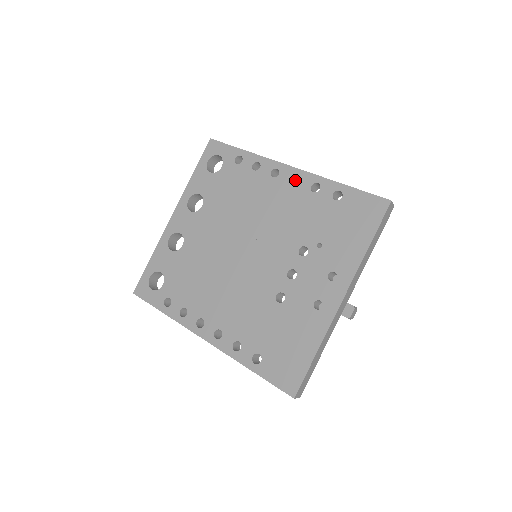
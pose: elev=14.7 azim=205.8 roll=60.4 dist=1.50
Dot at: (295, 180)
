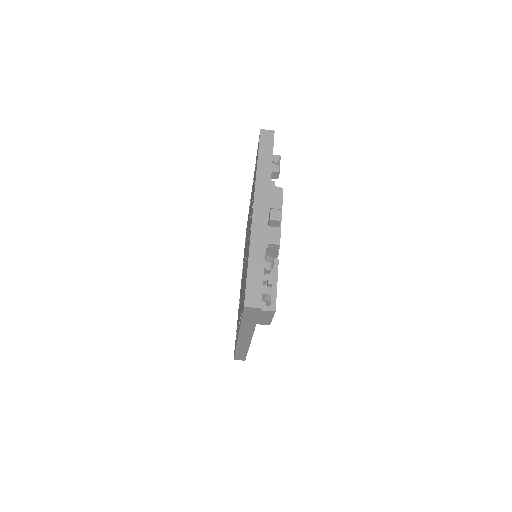
Dot at: occluded
